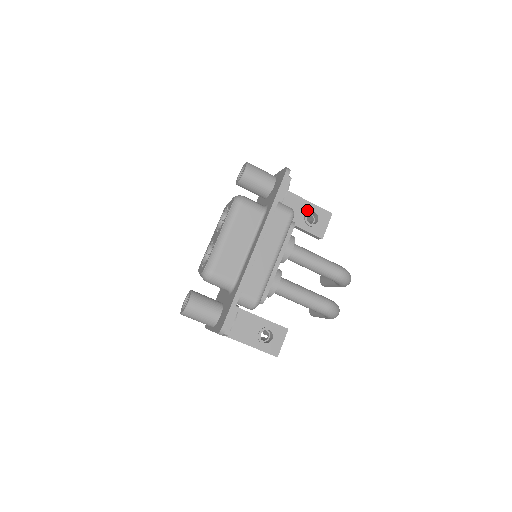
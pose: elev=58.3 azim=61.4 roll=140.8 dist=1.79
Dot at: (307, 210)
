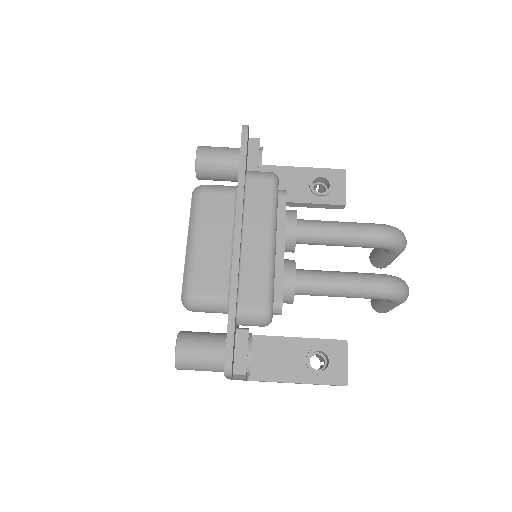
Dot at: (310, 178)
